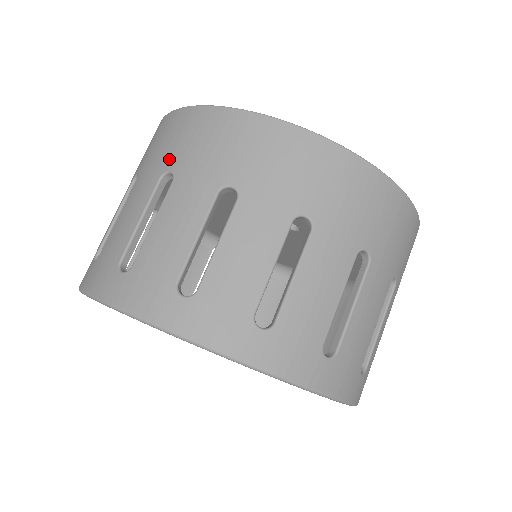
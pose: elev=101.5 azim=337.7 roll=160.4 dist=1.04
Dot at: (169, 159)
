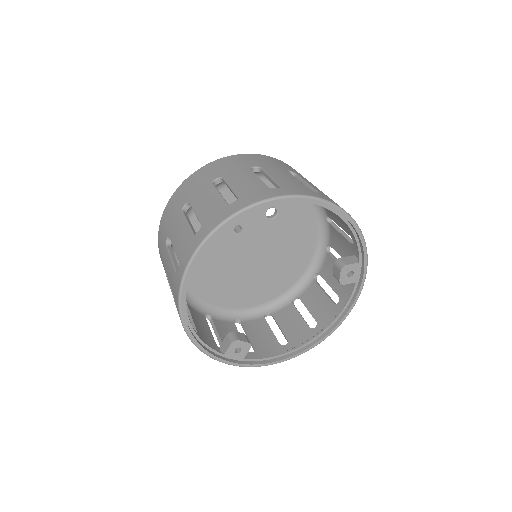
Dot at: (210, 178)
